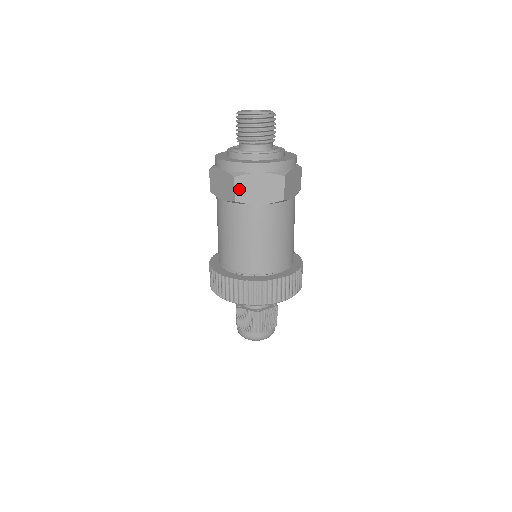
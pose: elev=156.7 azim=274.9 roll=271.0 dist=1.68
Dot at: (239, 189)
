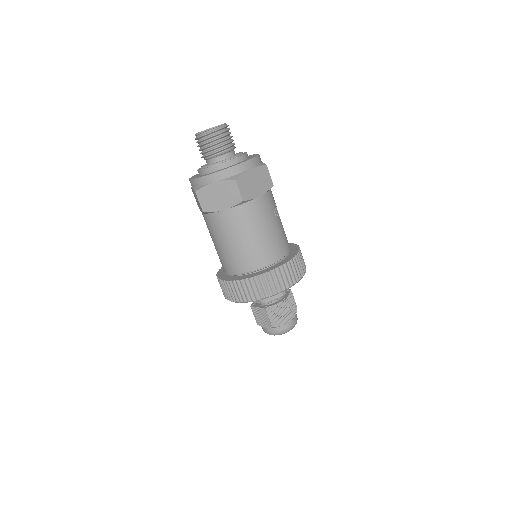
Dot at: (203, 201)
